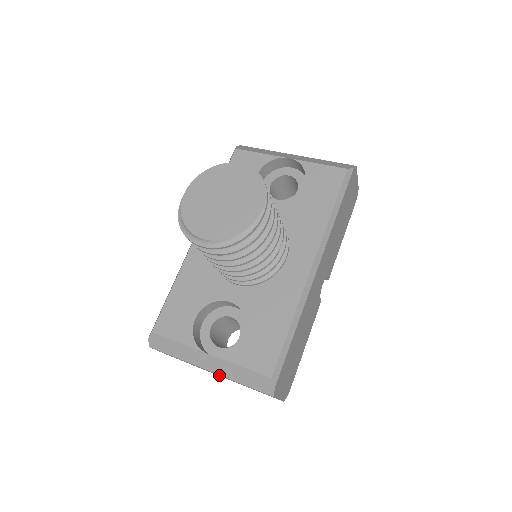
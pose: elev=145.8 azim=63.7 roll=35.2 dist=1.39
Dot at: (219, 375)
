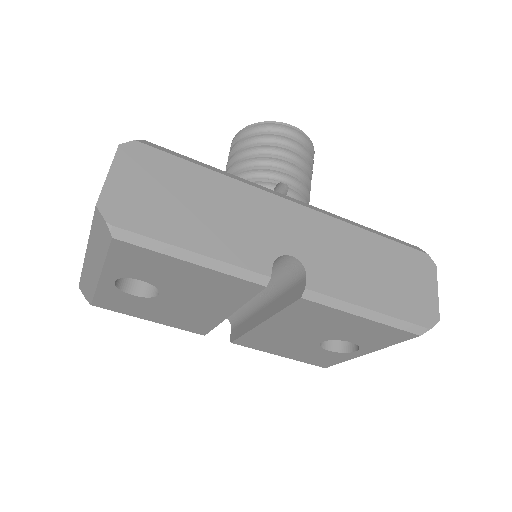
Dot at: occluded
